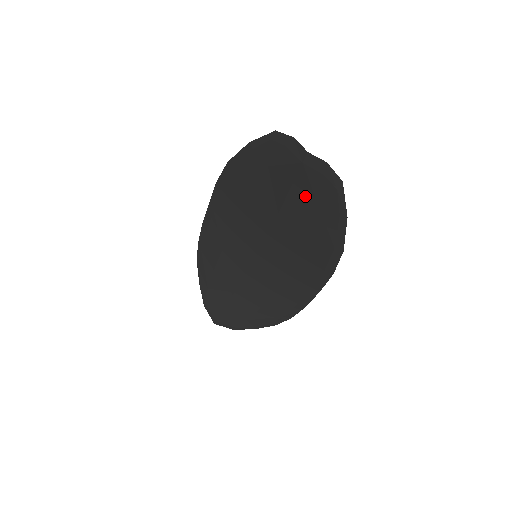
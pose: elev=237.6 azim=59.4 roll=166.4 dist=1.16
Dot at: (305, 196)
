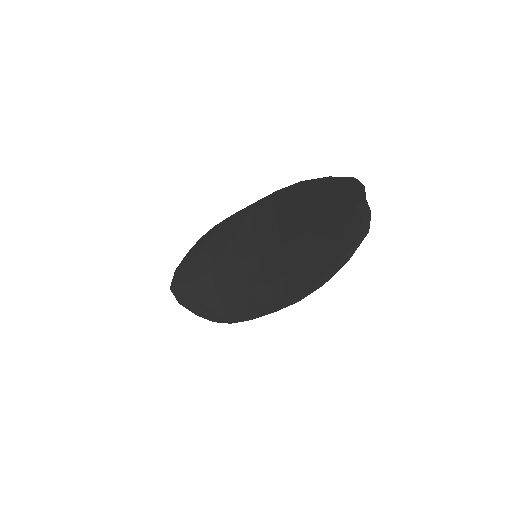
Dot at: (337, 228)
